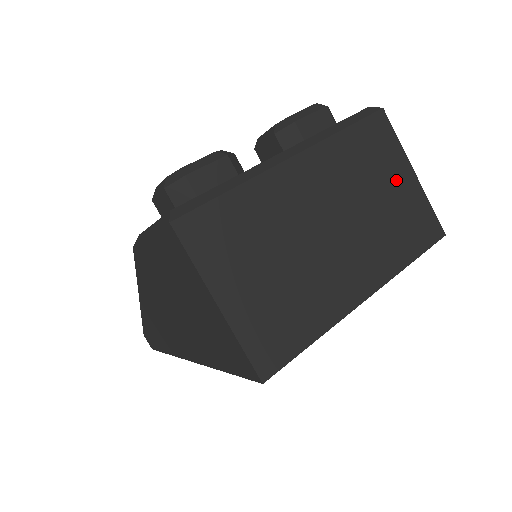
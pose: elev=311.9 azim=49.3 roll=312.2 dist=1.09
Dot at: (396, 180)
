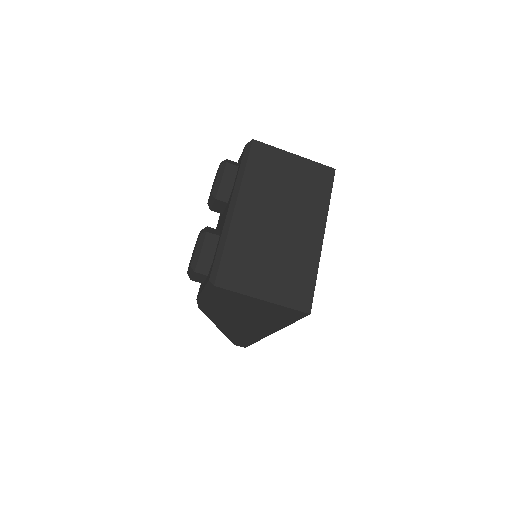
Dot at: (289, 168)
